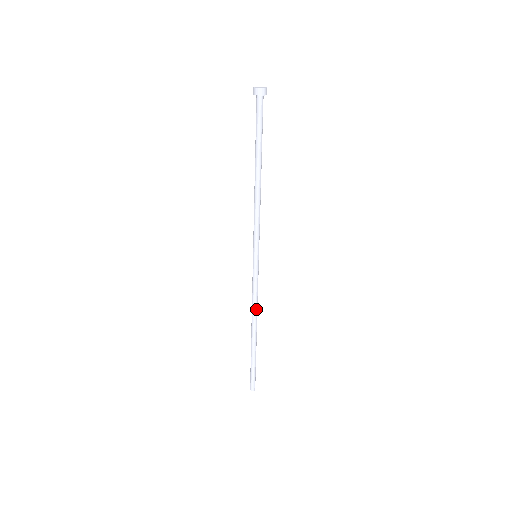
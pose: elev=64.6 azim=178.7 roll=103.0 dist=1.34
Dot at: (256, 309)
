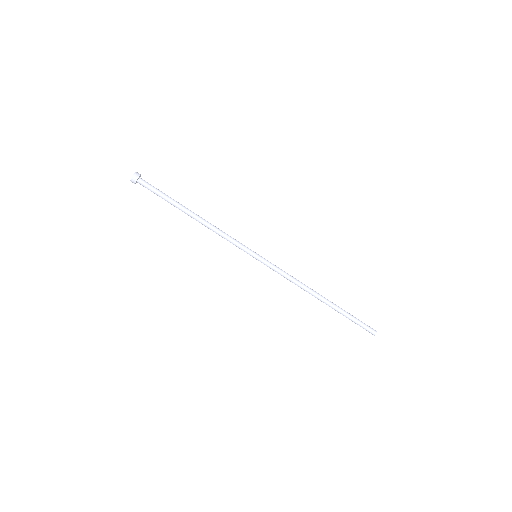
Dot at: (300, 285)
